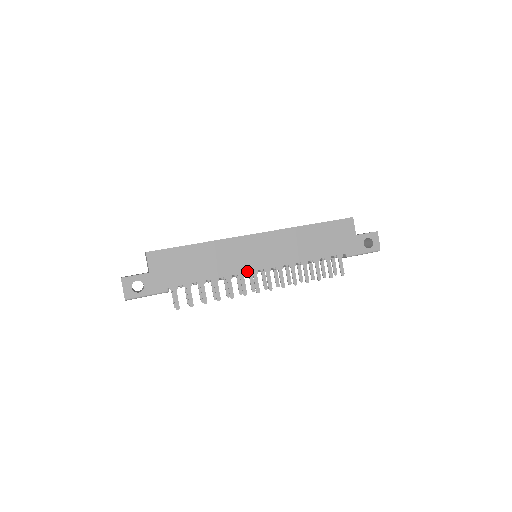
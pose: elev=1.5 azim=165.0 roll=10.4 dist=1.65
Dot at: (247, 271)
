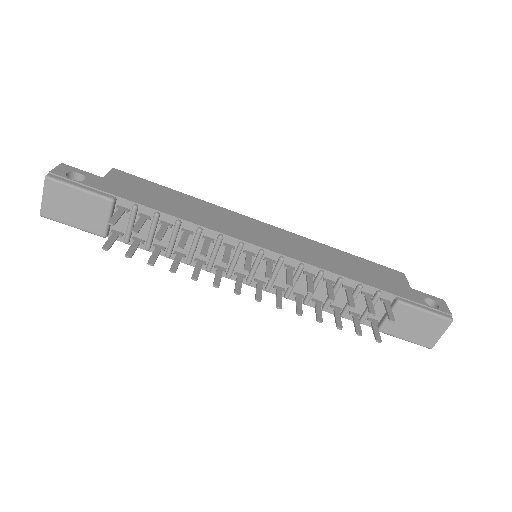
Dot at: (240, 238)
